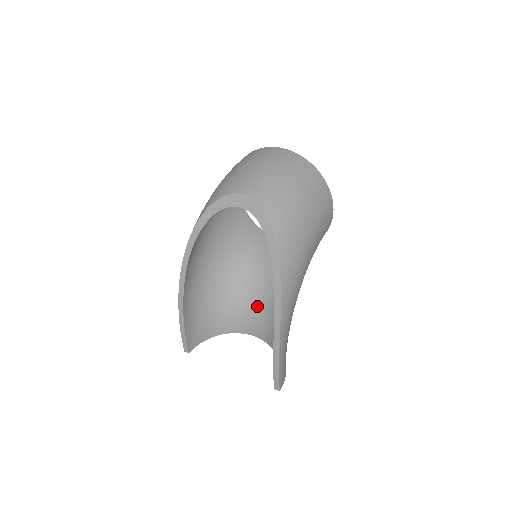
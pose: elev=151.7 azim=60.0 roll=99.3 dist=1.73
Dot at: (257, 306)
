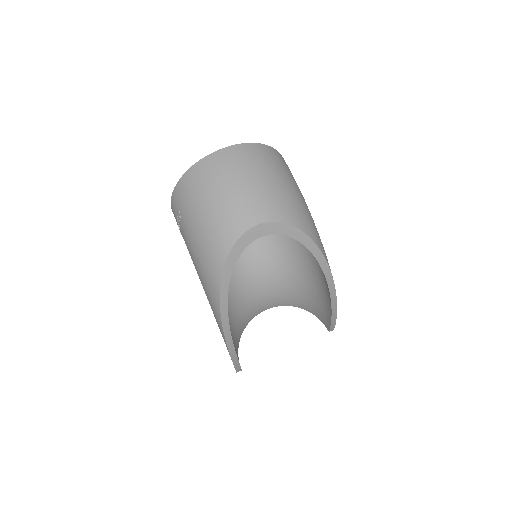
Dot at: (263, 289)
